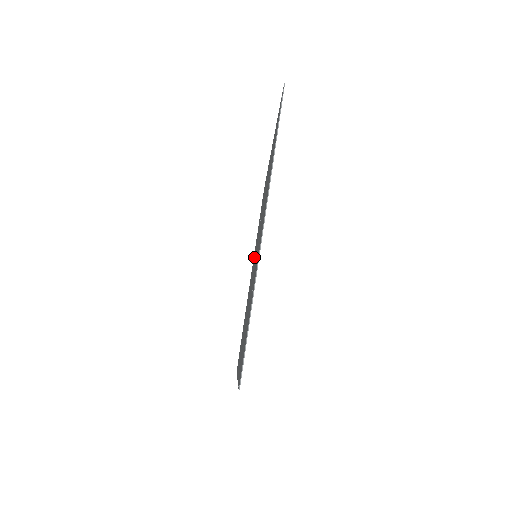
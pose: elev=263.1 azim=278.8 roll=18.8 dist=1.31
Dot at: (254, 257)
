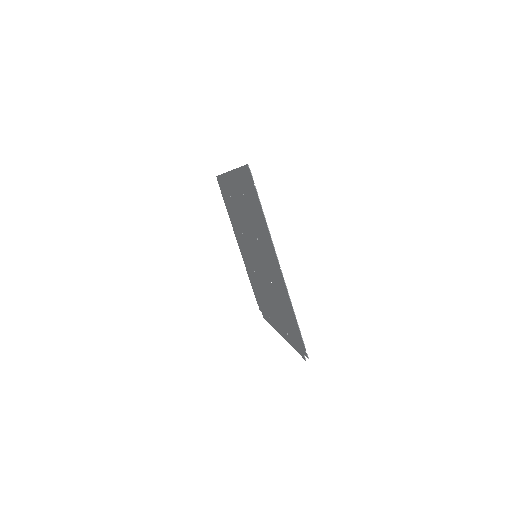
Dot at: (266, 295)
